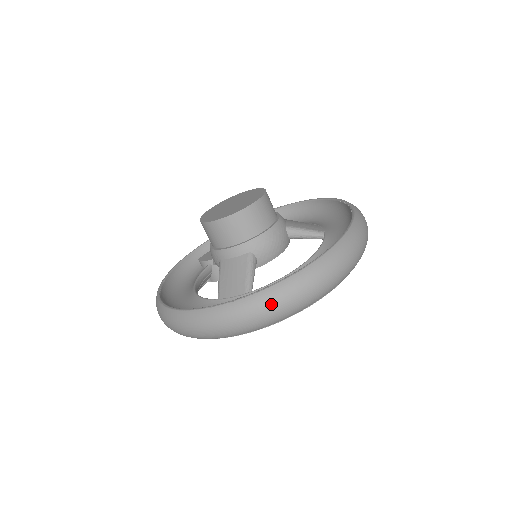
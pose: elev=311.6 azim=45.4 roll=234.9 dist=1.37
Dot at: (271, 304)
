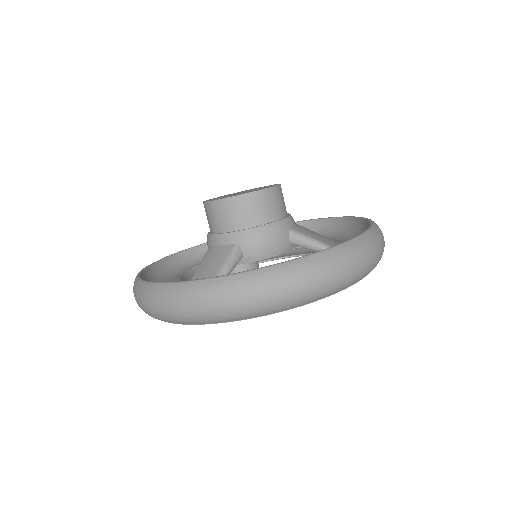
Dot at: (218, 295)
